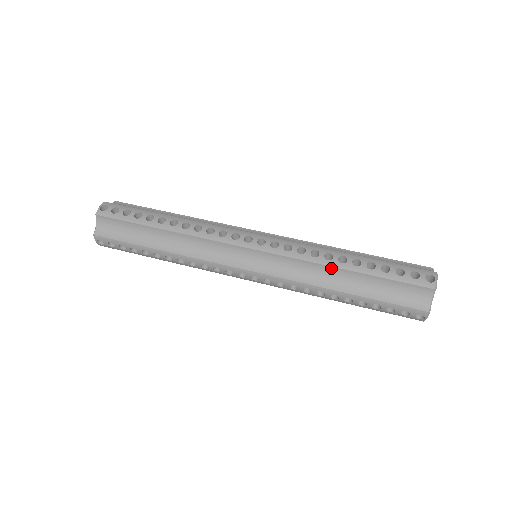
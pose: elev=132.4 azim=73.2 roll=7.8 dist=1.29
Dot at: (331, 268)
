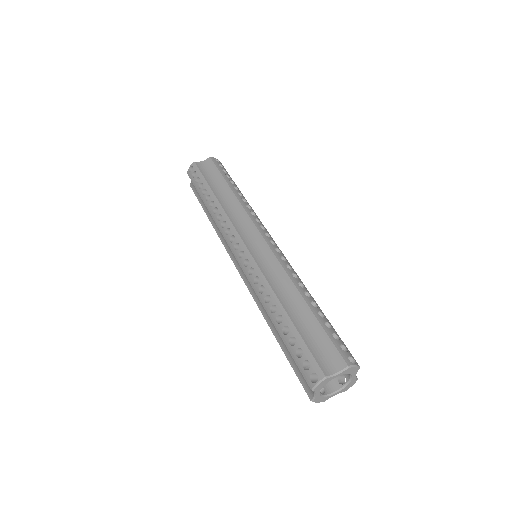
Dot at: (295, 289)
